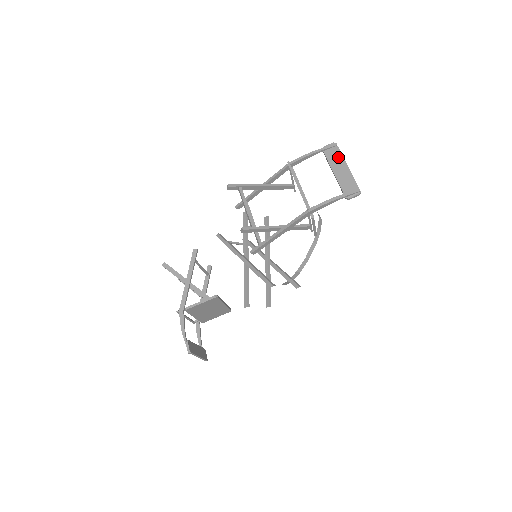
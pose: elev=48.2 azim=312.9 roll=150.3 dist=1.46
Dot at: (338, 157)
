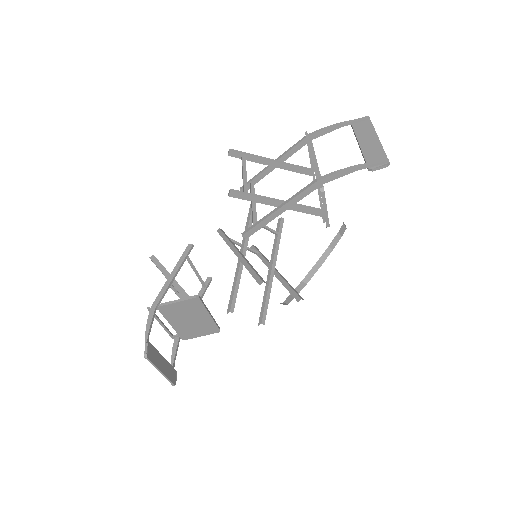
Dot at: (368, 129)
